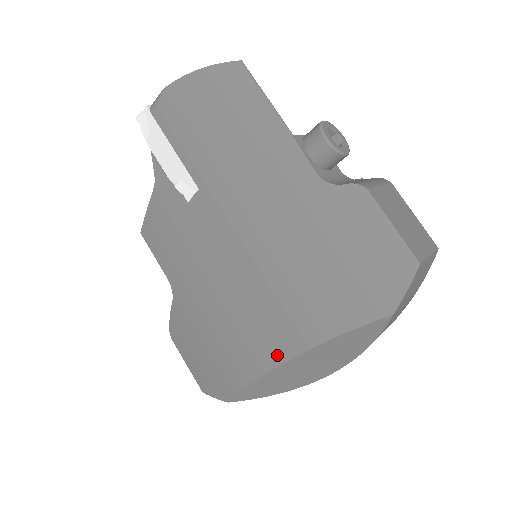
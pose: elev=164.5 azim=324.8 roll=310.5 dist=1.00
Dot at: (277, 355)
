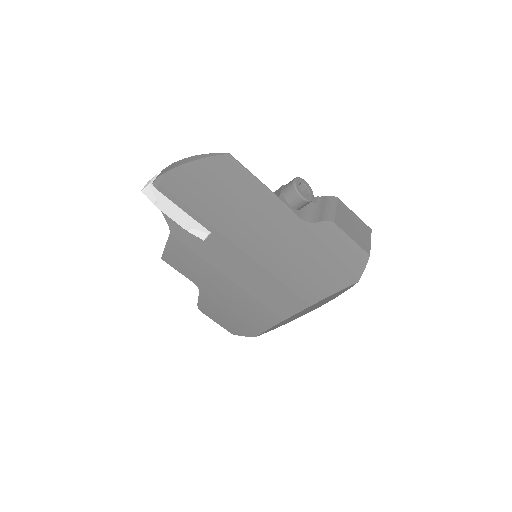
Dot at: (289, 312)
